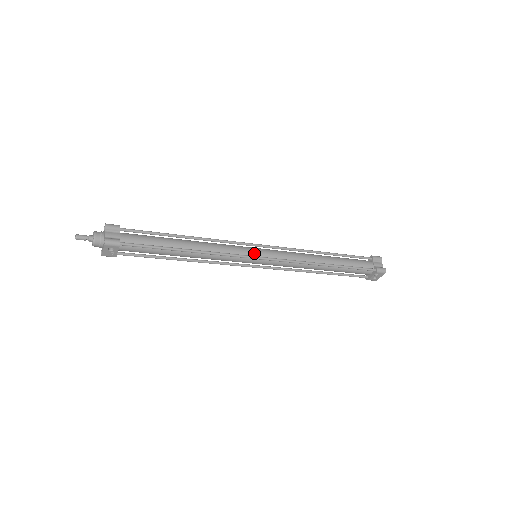
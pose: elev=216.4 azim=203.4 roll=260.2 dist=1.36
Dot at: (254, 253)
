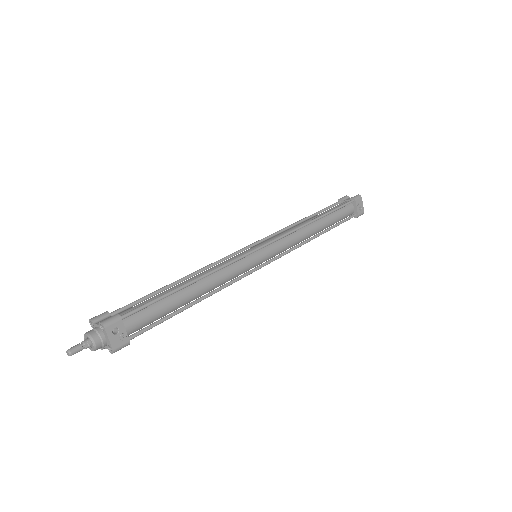
Dot at: occluded
